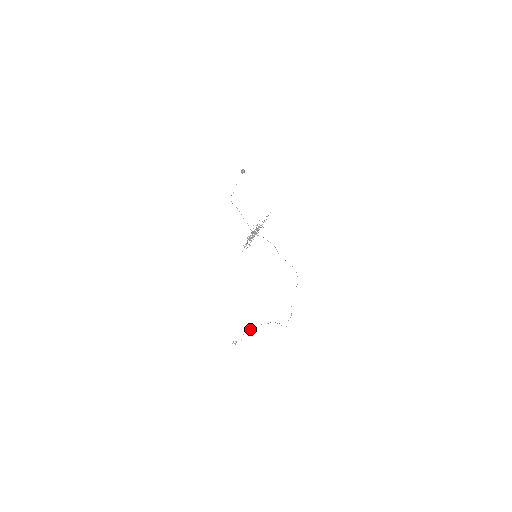
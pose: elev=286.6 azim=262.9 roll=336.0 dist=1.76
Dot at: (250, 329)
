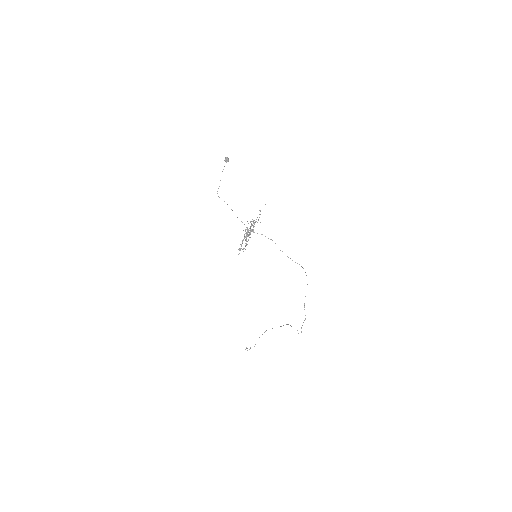
Dot at: occluded
